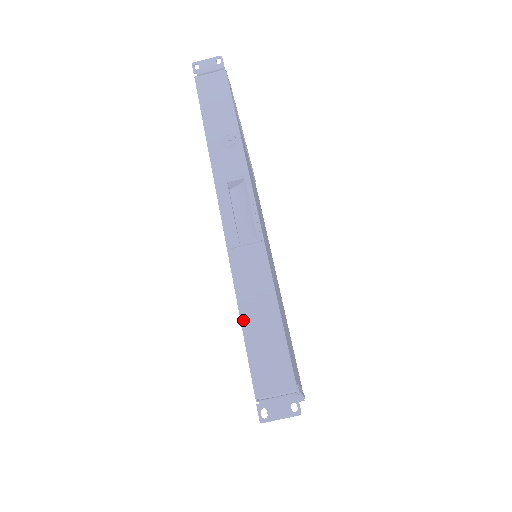
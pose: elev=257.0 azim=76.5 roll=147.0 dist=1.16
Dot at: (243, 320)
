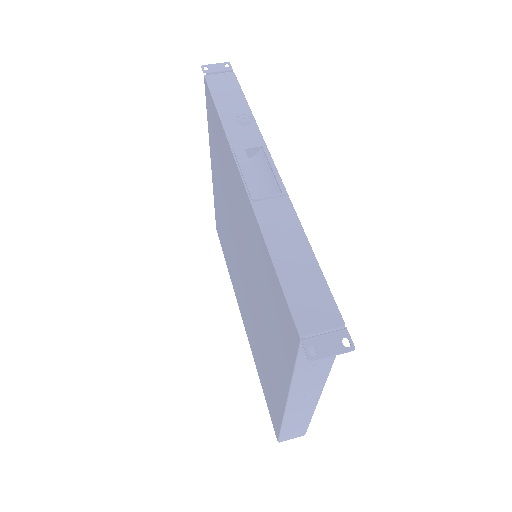
Dot at: (275, 262)
